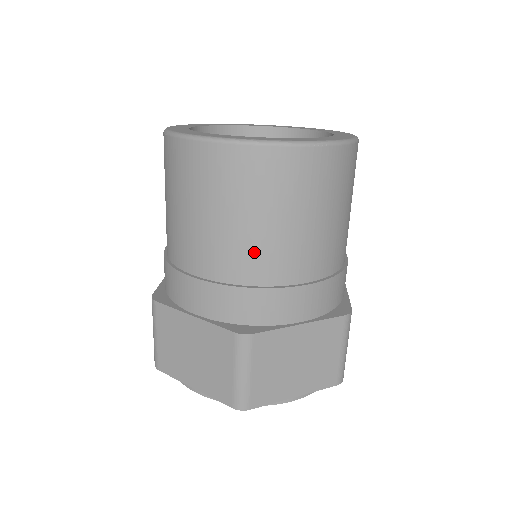
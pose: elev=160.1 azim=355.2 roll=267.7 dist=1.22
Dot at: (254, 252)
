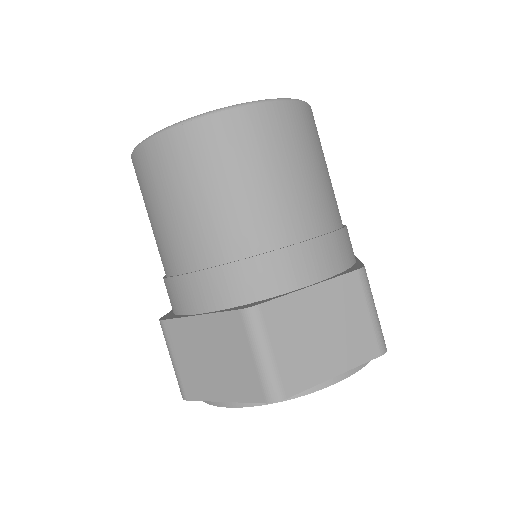
Dot at: (326, 197)
